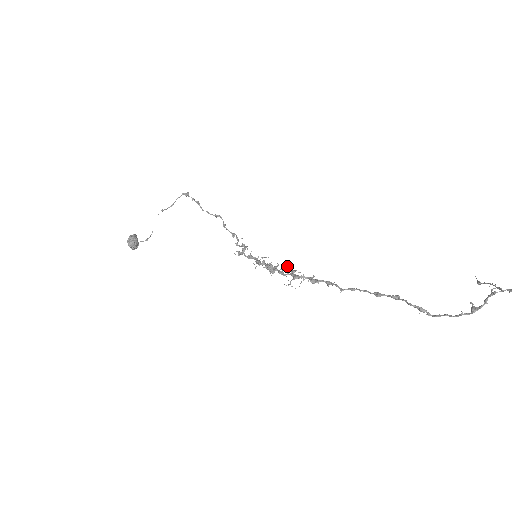
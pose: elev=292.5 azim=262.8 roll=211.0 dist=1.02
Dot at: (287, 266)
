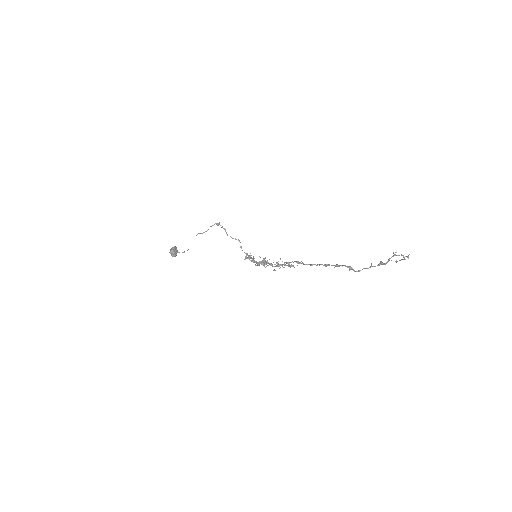
Dot at: occluded
